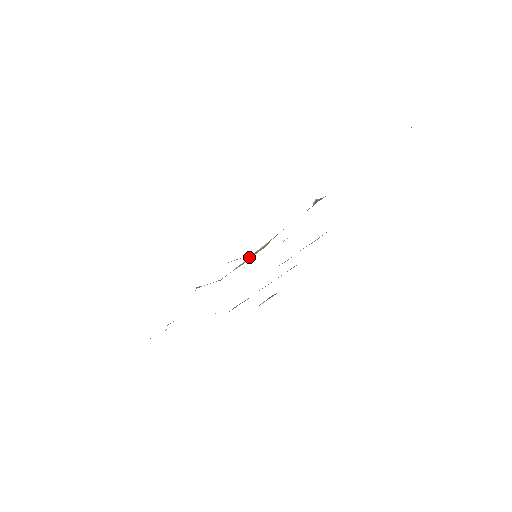
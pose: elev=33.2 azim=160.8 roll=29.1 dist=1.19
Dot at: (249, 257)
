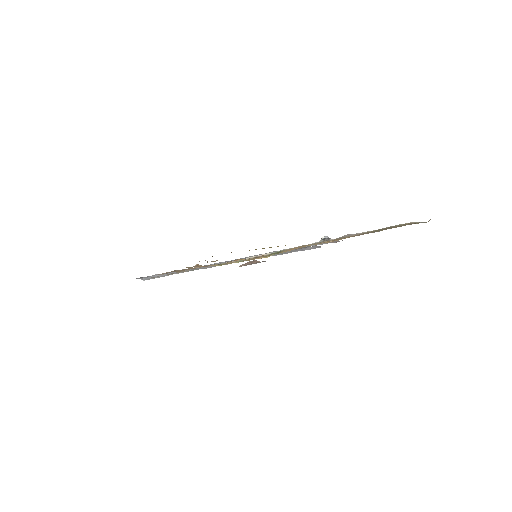
Dot at: (250, 257)
